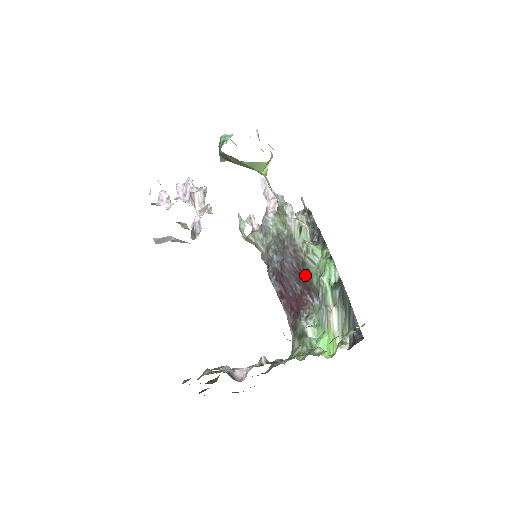
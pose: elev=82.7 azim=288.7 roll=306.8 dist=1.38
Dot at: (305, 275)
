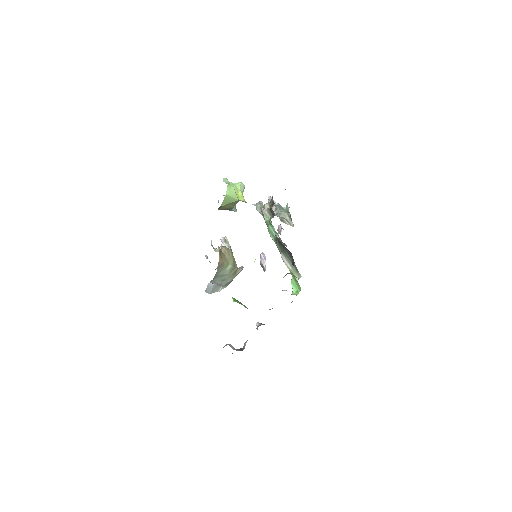
Dot at: occluded
